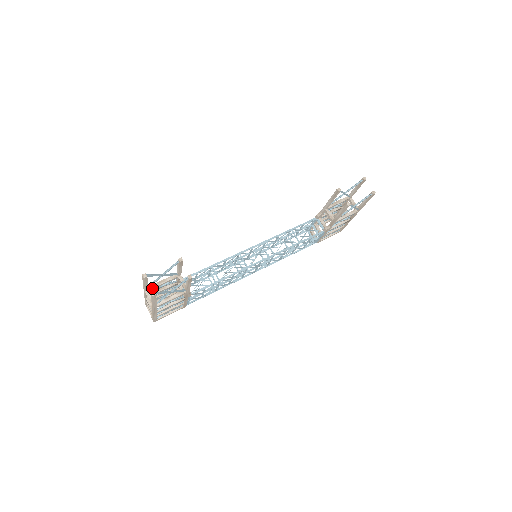
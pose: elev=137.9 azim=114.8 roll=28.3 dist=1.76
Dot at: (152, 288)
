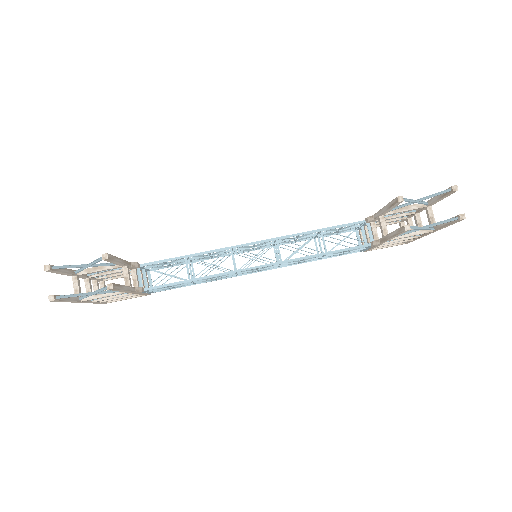
Dot at: (83, 274)
